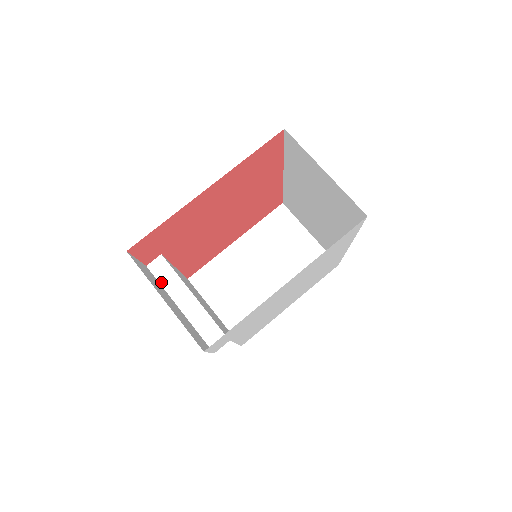
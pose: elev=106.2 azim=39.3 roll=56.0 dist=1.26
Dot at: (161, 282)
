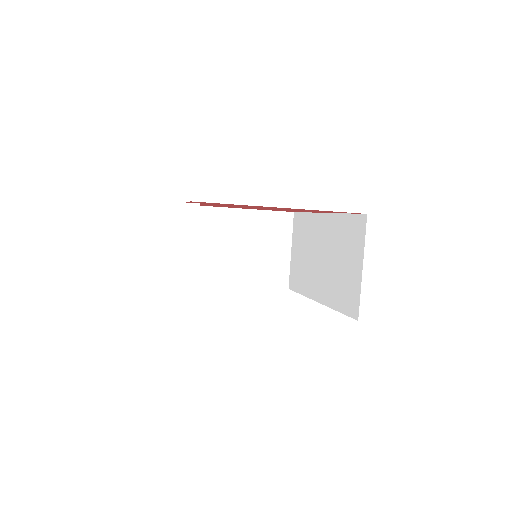
Dot at: (182, 225)
